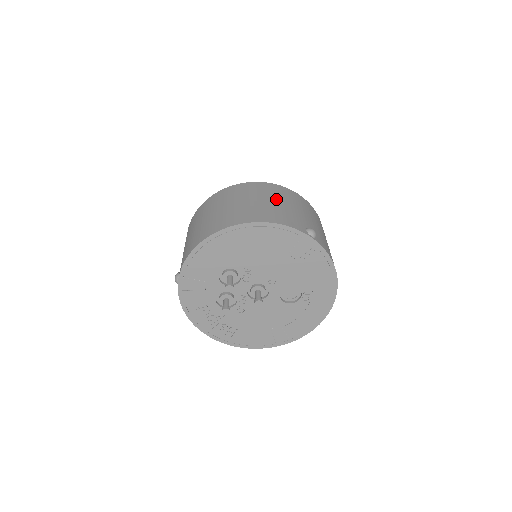
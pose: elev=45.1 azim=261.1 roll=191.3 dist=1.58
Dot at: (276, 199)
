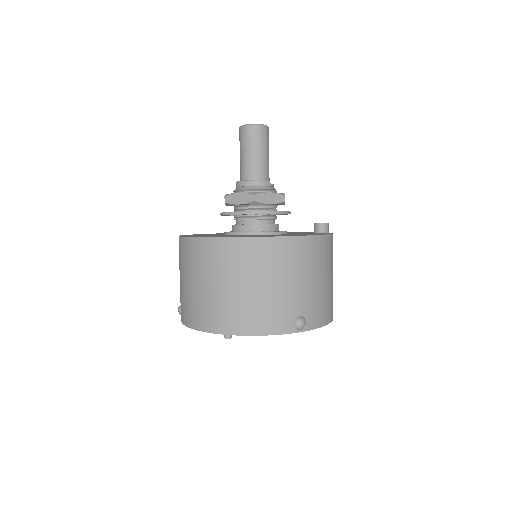
Dot at: (263, 279)
